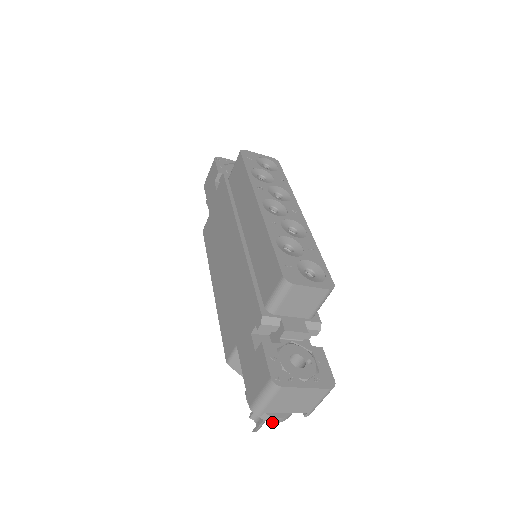
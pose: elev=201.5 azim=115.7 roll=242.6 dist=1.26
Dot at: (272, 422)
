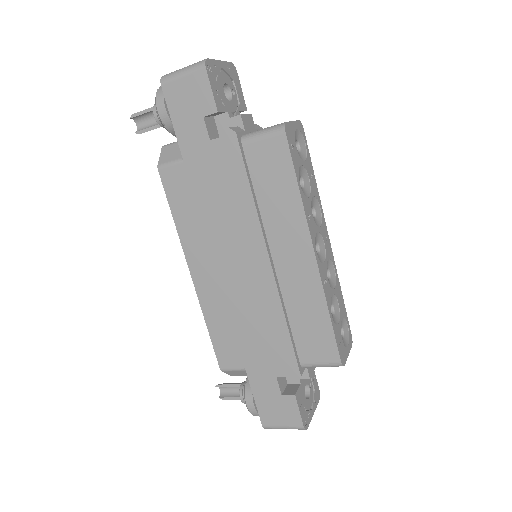
Dot at: occluded
